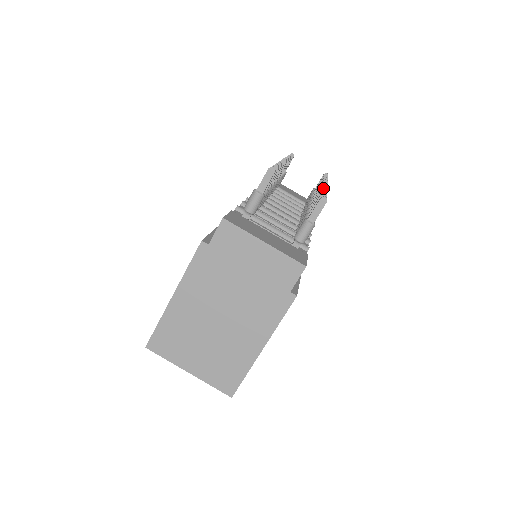
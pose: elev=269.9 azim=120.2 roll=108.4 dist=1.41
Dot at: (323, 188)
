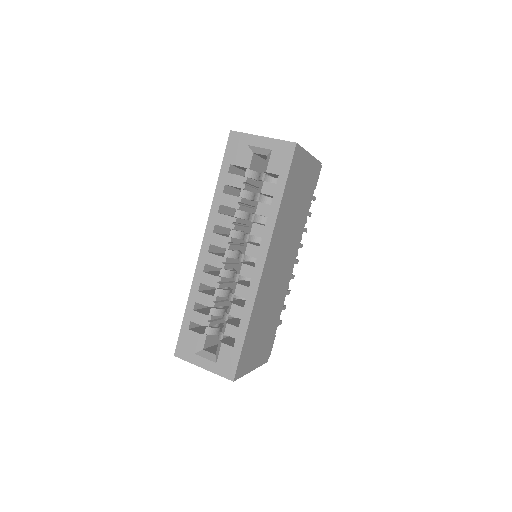
Dot at: occluded
